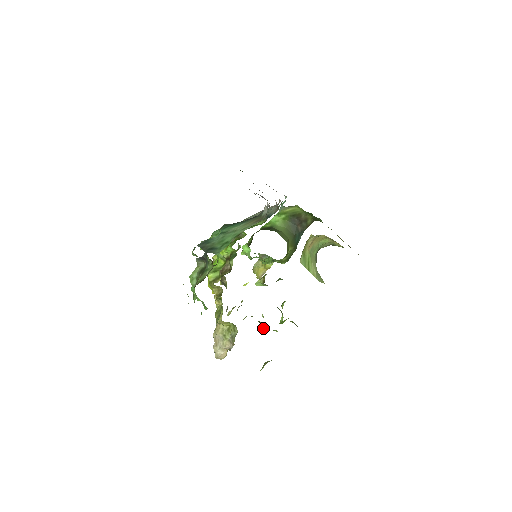
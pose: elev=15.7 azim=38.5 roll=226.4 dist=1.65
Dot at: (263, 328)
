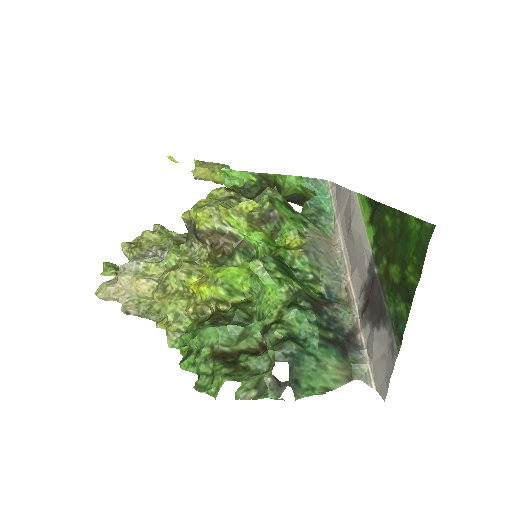
Dot at: occluded
